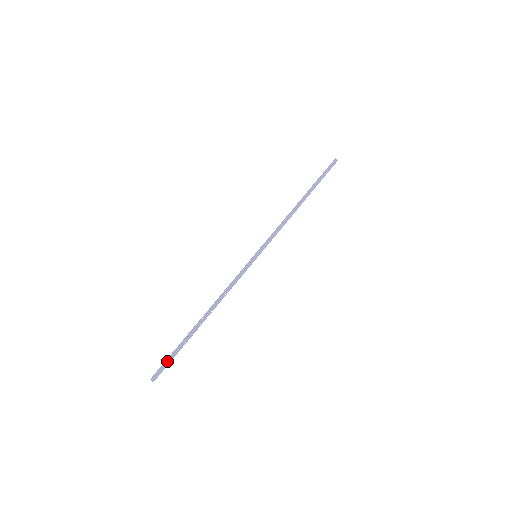
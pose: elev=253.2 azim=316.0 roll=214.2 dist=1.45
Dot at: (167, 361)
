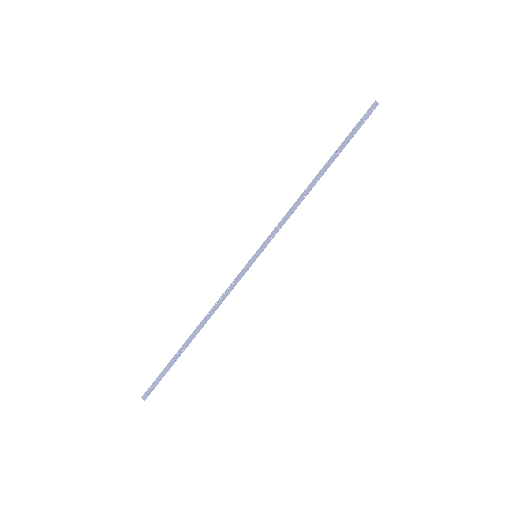
Dot at: (157, 379)
